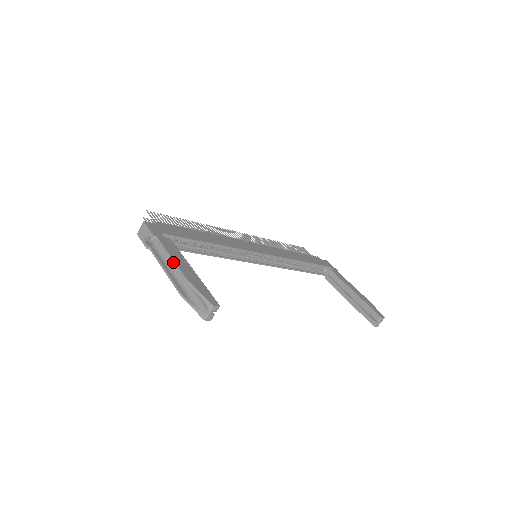
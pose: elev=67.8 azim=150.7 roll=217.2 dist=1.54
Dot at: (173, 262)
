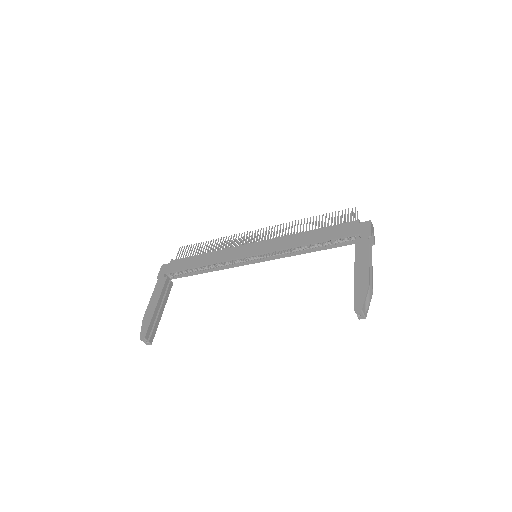
Dot at: (150, 302)
